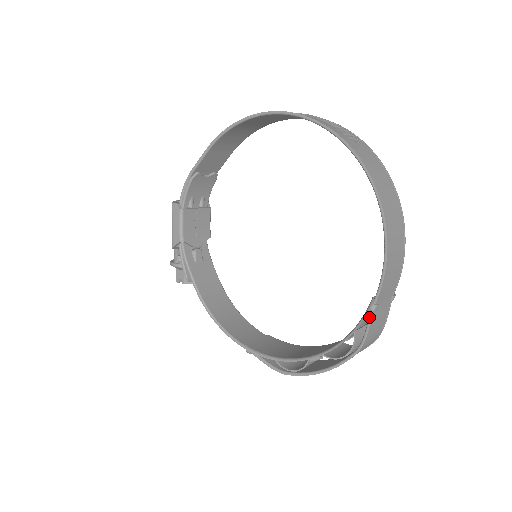
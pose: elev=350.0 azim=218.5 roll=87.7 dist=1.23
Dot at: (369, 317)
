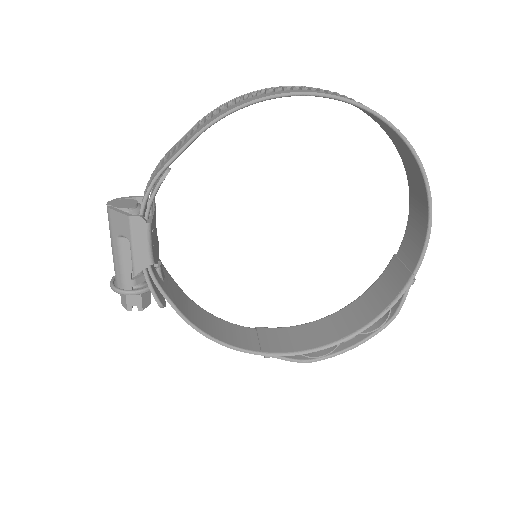
Dot at: (407, 290)
